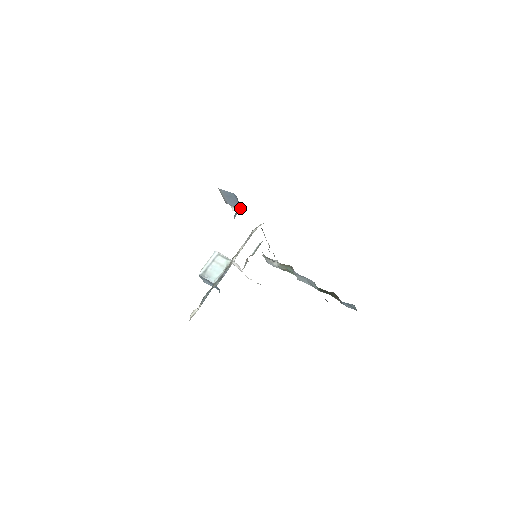
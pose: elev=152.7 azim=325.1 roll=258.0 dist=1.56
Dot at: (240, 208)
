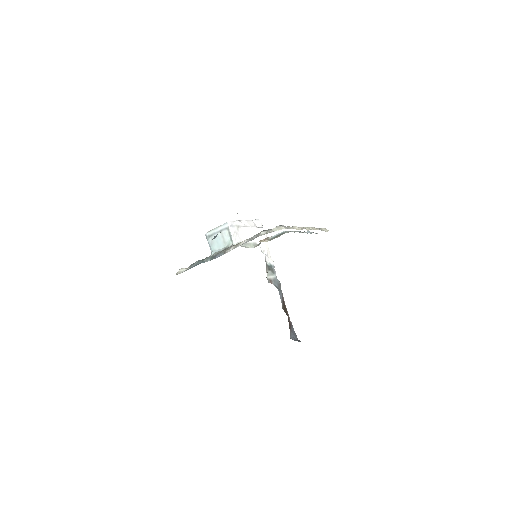
Dot at: occluded
